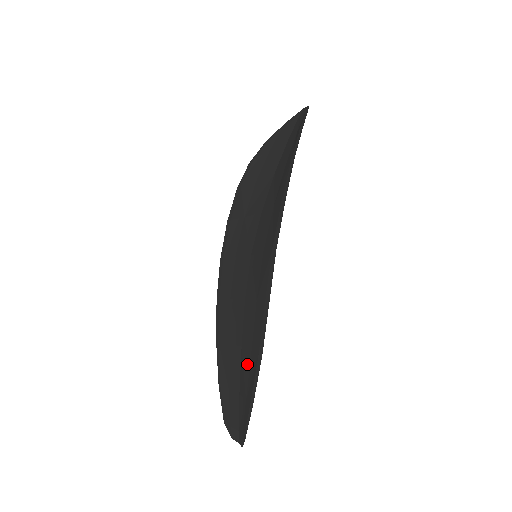
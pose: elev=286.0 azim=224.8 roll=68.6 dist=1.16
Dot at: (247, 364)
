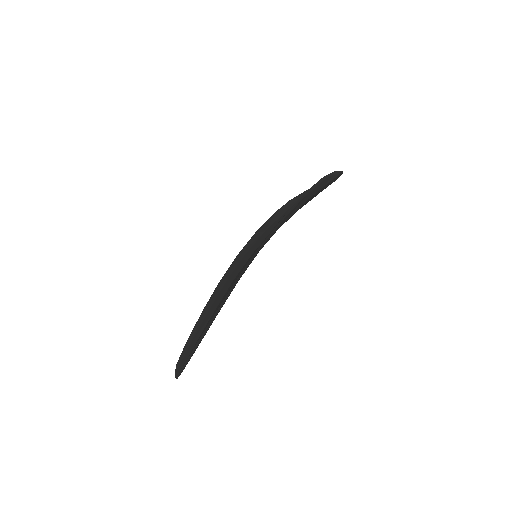
Dot at: (209, 321)
